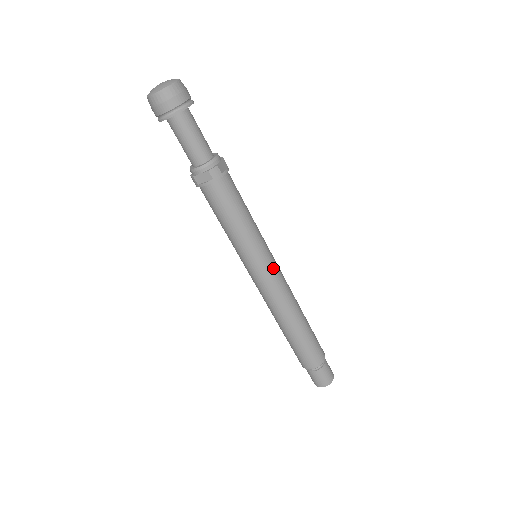
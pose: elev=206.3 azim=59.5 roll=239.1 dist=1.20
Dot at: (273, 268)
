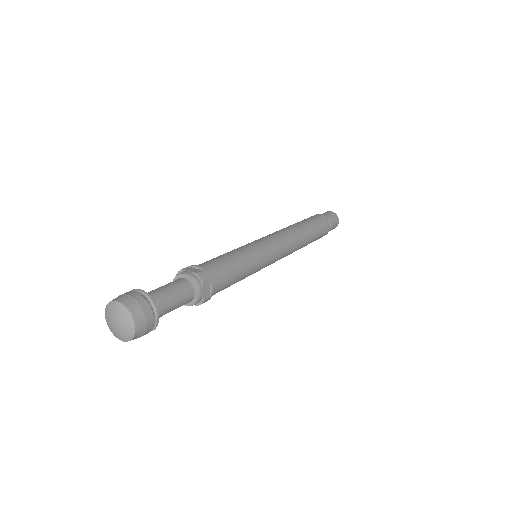
Dot at: (275, 259)
